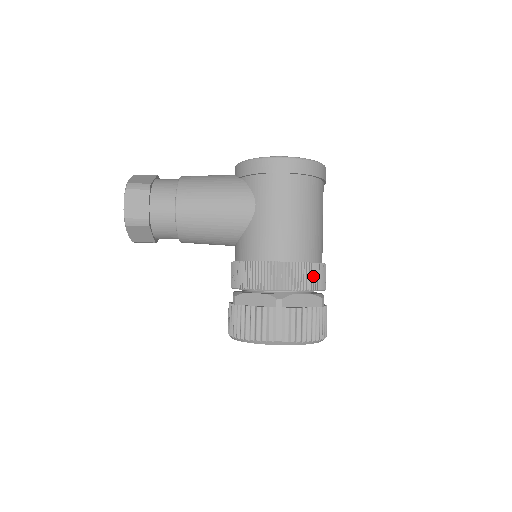
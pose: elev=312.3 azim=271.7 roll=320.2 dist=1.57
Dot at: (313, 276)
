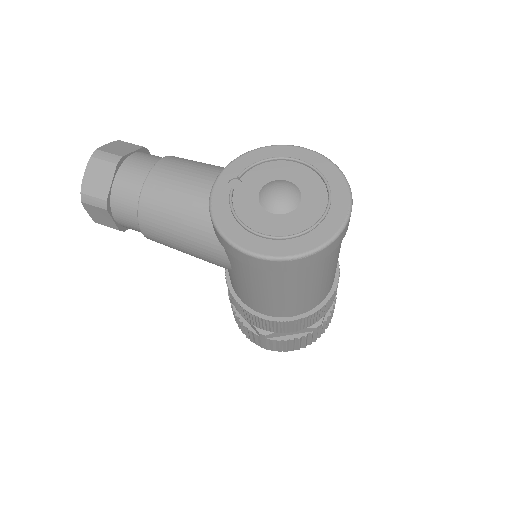
Dot at: (303, 324)
